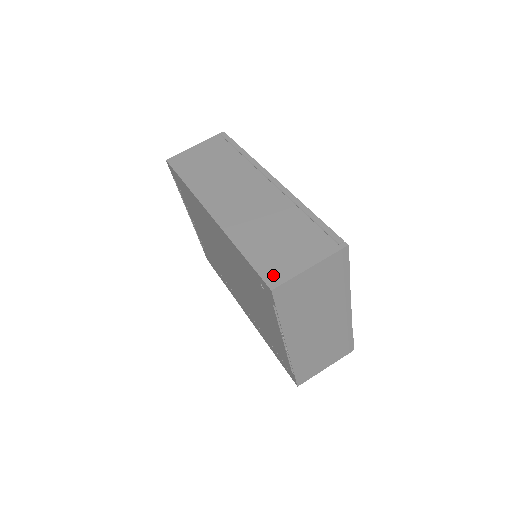
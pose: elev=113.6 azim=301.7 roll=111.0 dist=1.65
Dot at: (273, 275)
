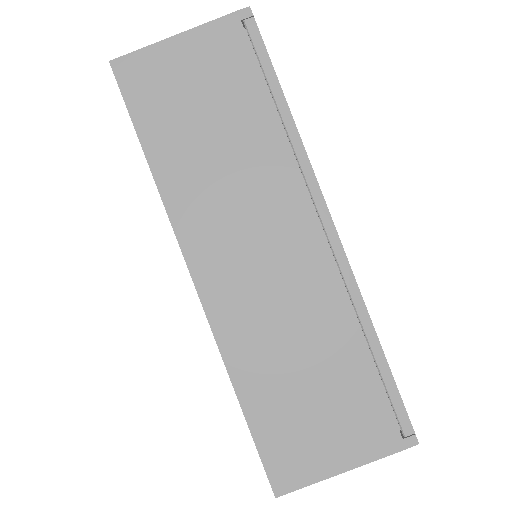
Dot at: (284, 469)
